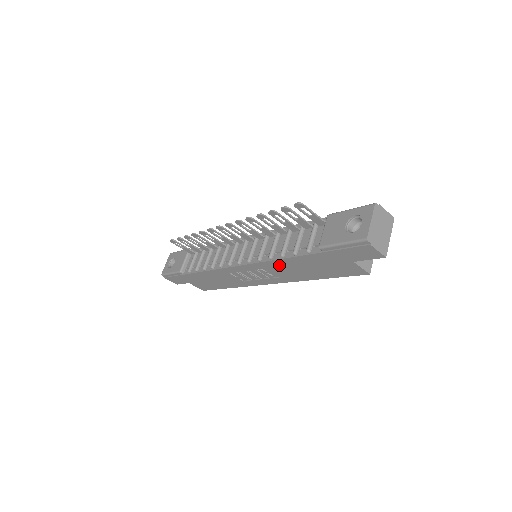
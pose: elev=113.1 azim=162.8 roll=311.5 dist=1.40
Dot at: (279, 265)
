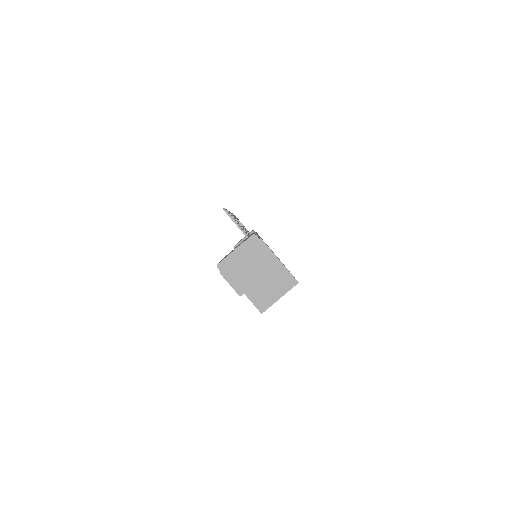
Dot at: occluded
